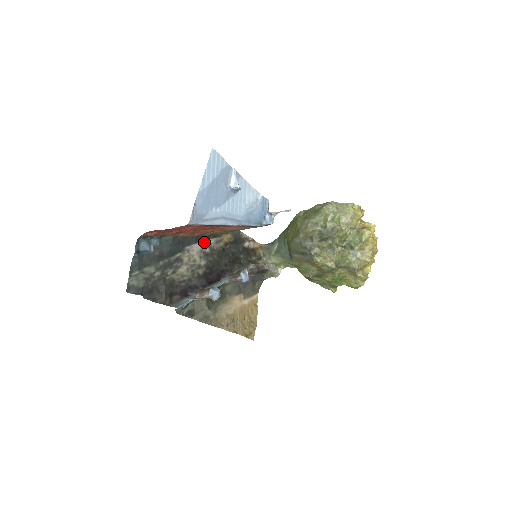
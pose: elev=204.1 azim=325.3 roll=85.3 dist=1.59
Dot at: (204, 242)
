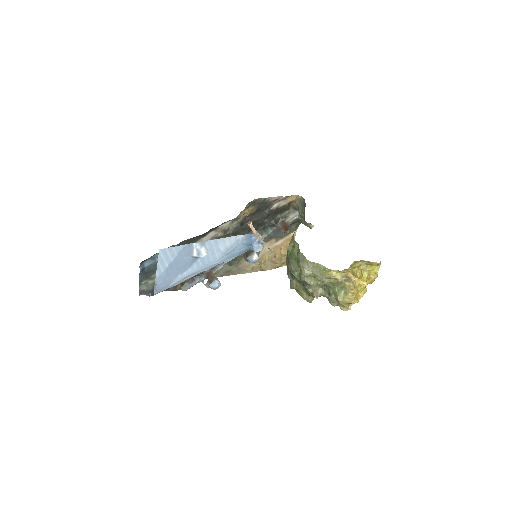
Dot at: (216, 229)
